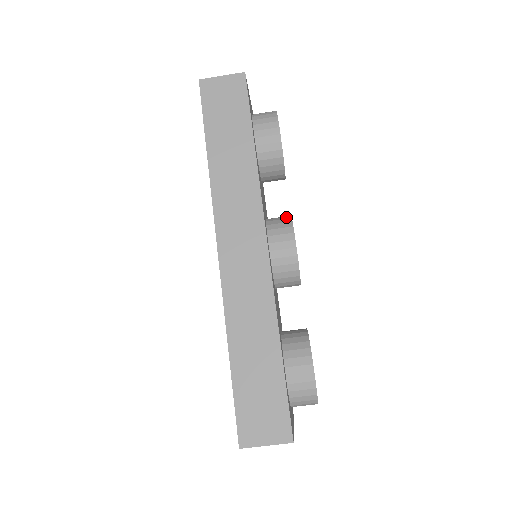
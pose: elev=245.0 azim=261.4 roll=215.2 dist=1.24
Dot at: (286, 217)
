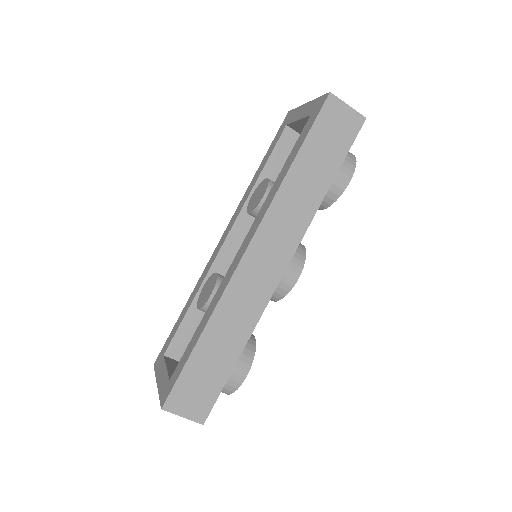
Dot at: (302, 247)
